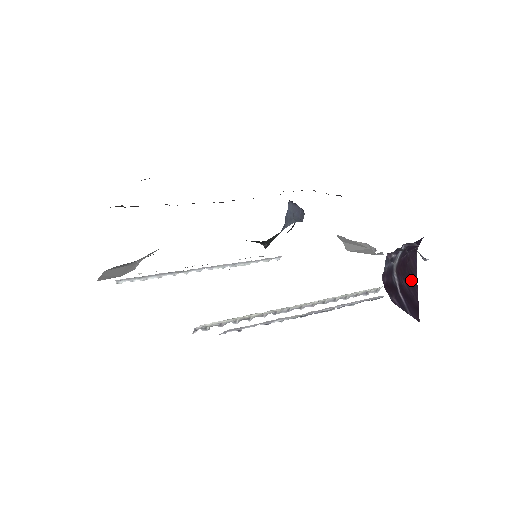
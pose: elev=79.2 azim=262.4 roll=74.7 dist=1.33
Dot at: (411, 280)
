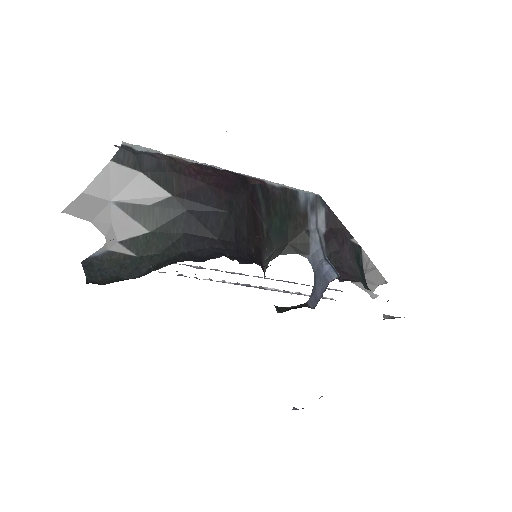
Dot at: occluded
